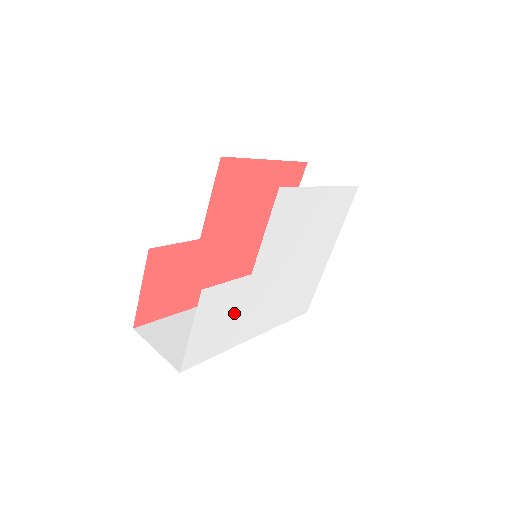
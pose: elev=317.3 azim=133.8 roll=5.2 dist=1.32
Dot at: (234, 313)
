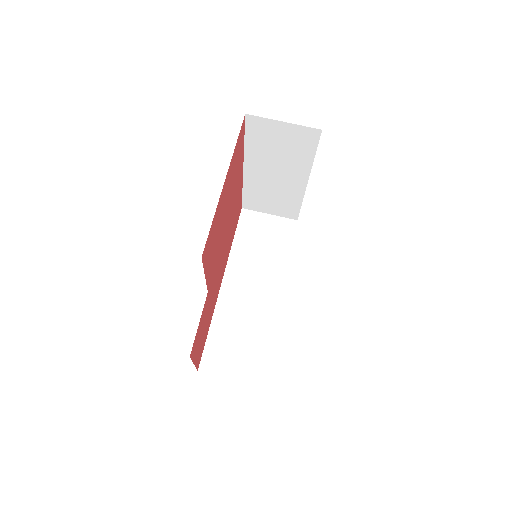
Dot at: occluded
